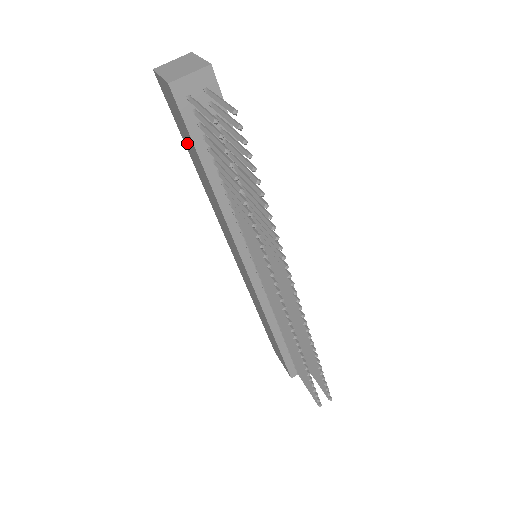
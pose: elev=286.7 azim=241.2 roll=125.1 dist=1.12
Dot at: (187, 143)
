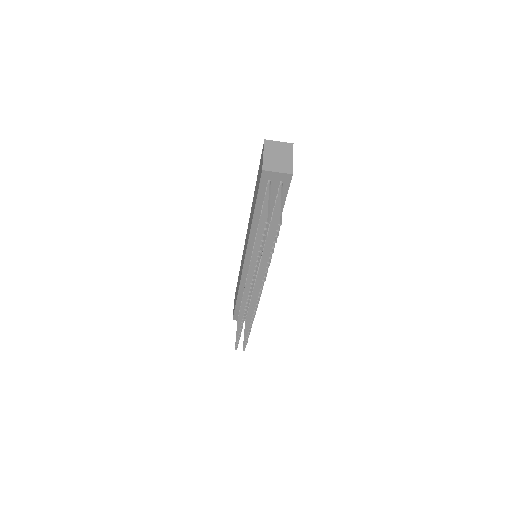
Dot at: occluded
